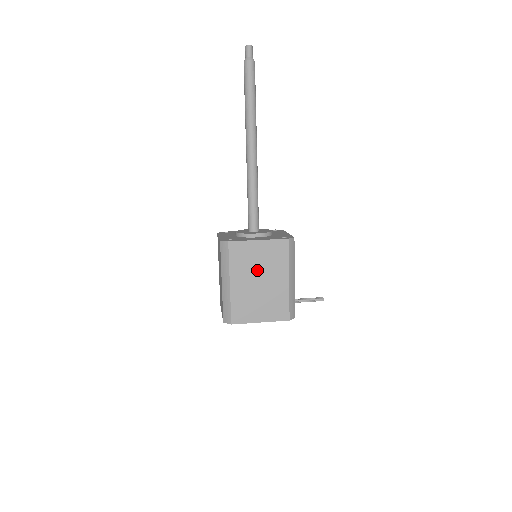
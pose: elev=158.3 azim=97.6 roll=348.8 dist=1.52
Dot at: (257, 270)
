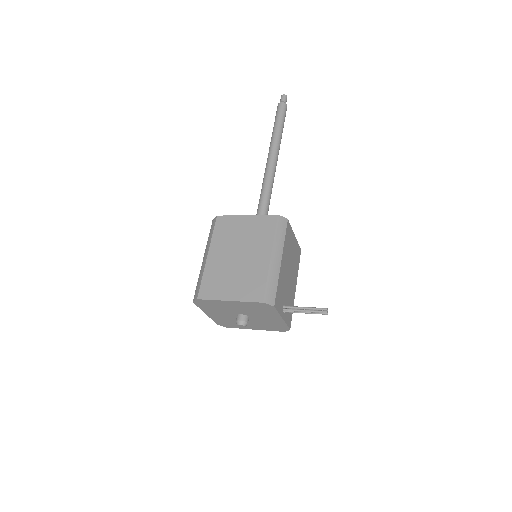
Dot at: (238, 244)
